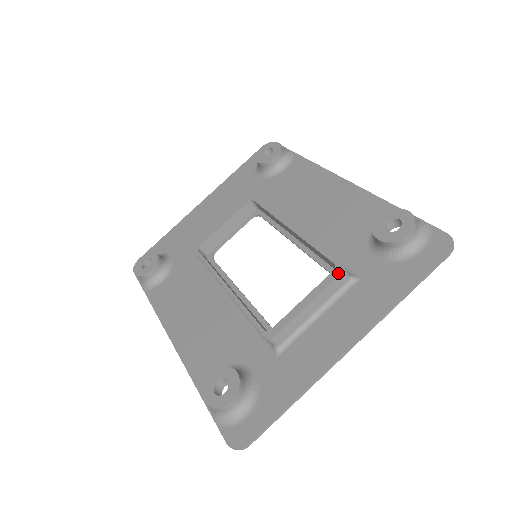
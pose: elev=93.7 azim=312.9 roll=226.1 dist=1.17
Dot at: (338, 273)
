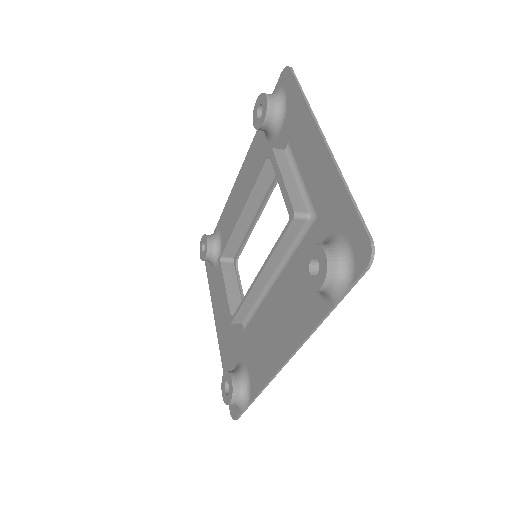
Dot at: (271, 153)
